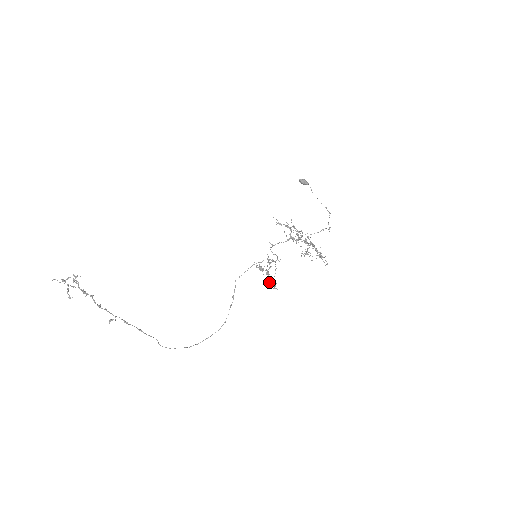
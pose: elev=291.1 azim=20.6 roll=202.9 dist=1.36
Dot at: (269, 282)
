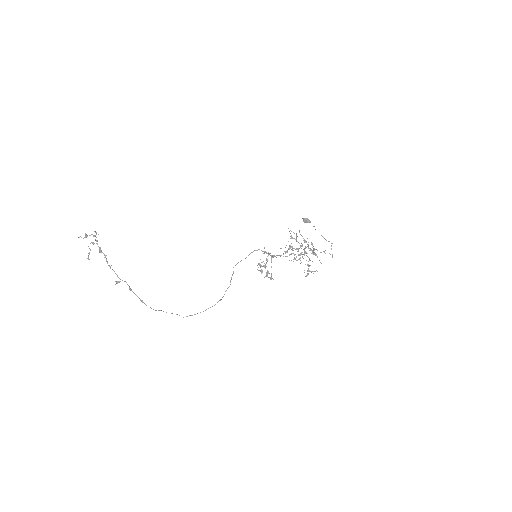
Dot at: (266, 274)
